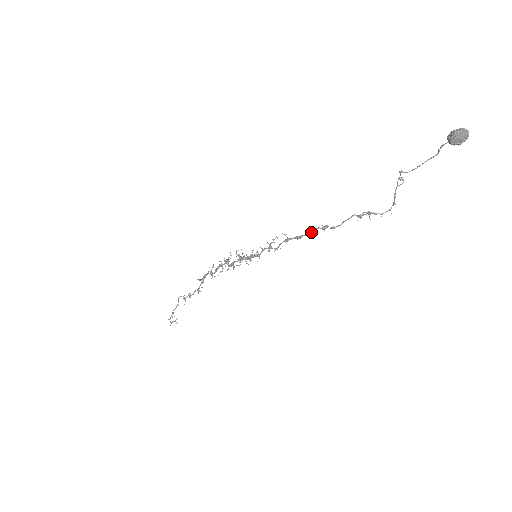
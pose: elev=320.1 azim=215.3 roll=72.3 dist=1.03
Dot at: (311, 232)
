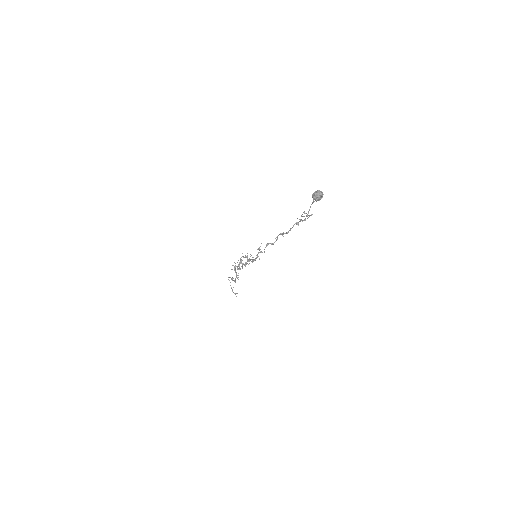
Dot at: (277, 239)
